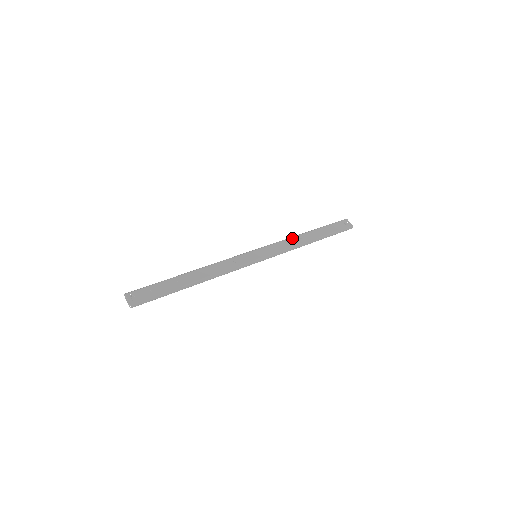
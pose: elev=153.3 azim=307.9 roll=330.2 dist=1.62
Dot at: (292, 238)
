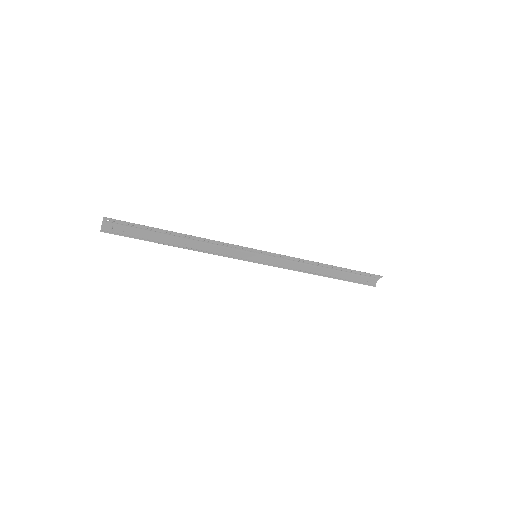
Dot at: occluded
